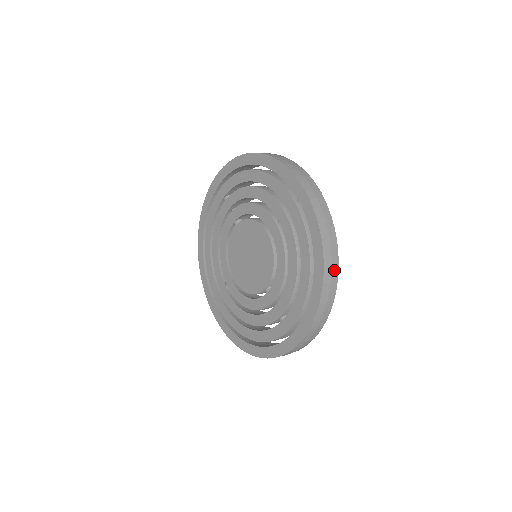
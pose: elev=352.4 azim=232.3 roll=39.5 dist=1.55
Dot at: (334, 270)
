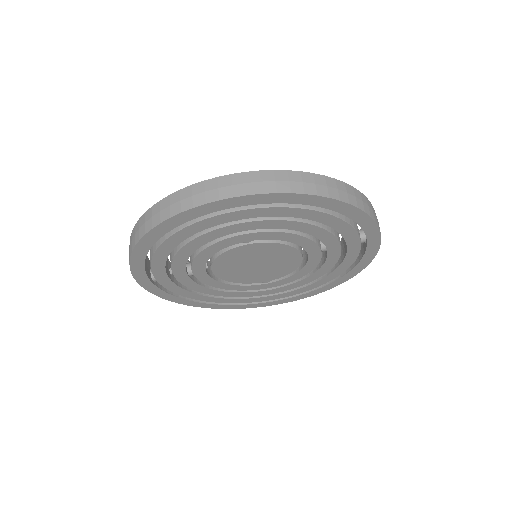
Dot at: occluded
